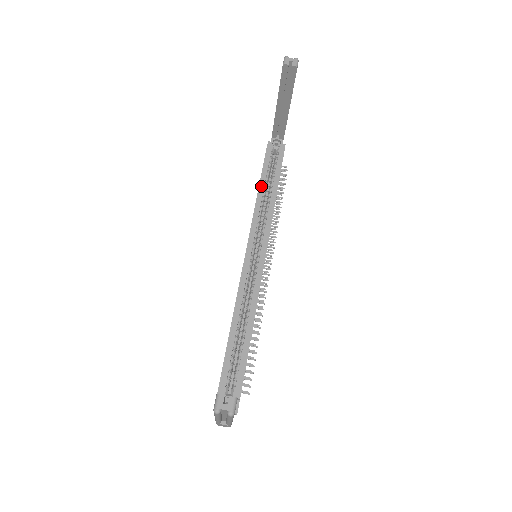
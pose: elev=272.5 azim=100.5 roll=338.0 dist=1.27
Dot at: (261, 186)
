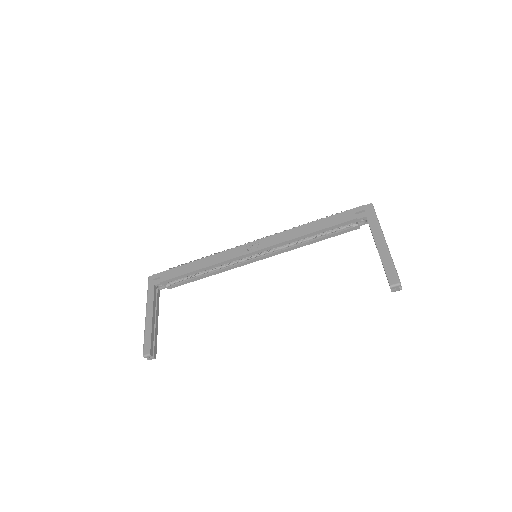
Dot at: (314, 234)
